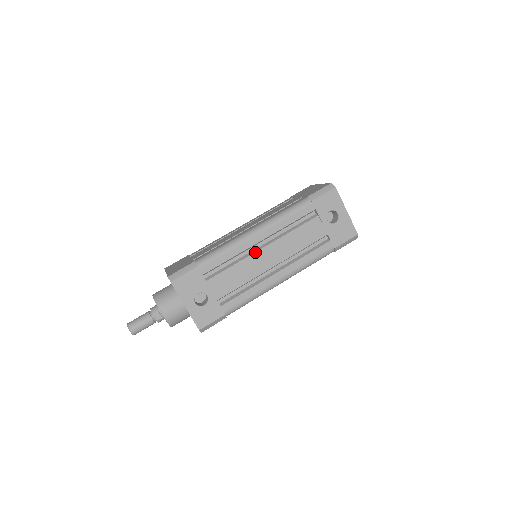
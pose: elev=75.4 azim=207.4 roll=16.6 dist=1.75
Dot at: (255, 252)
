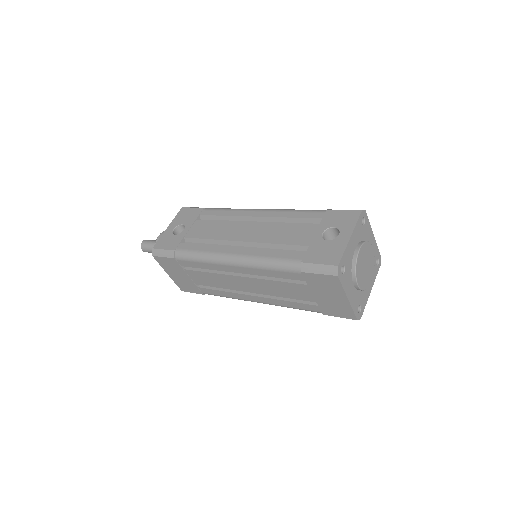
Dot at: (243, 222)
